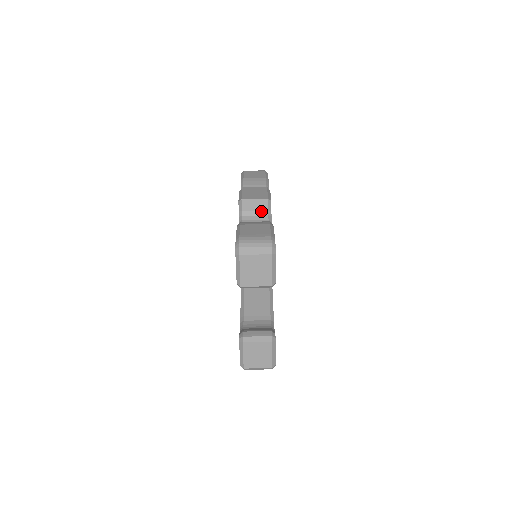
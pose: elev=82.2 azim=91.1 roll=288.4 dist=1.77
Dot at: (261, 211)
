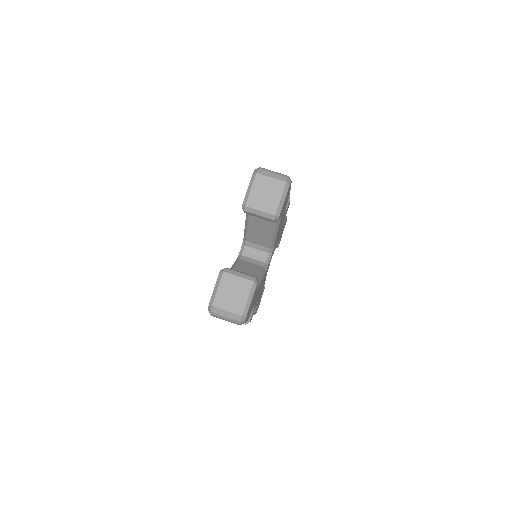
Dot at: occluded
